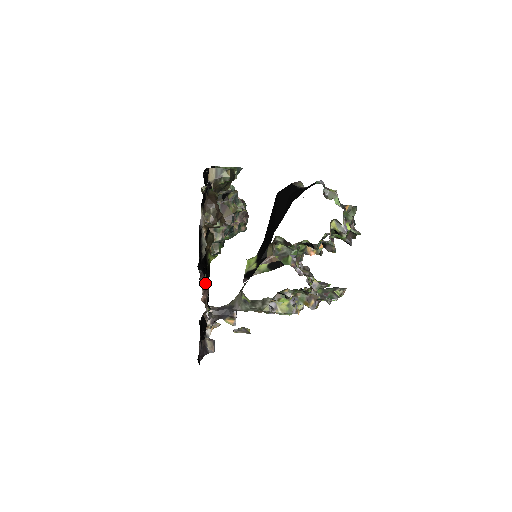
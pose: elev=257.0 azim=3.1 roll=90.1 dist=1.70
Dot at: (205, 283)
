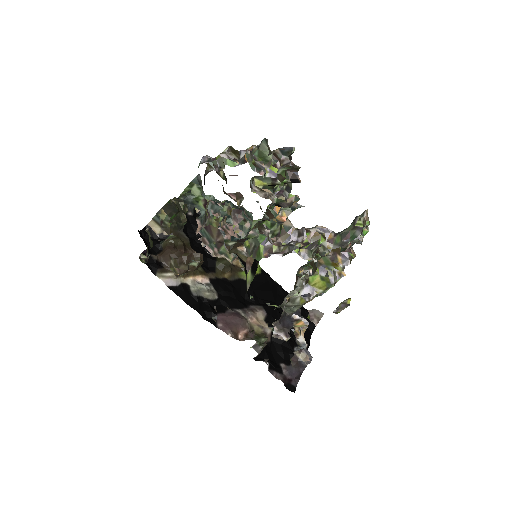
Dot at: (230, 322)
